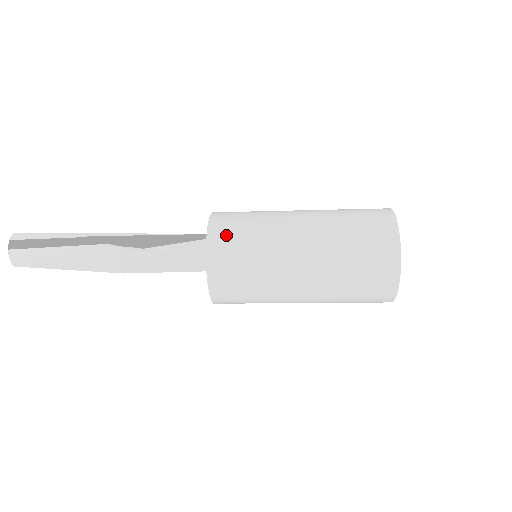
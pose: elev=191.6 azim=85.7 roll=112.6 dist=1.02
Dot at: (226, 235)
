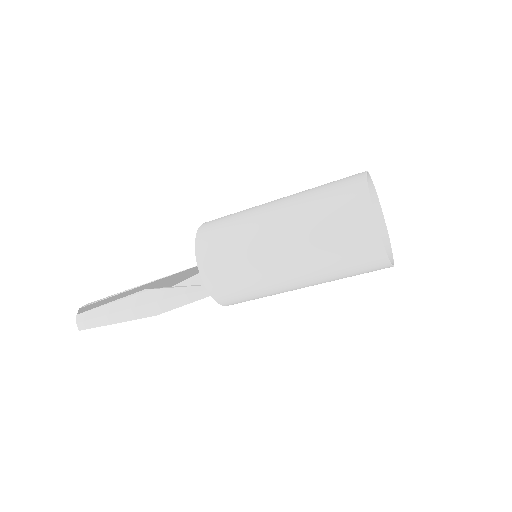
Dot at: (214, 223)
